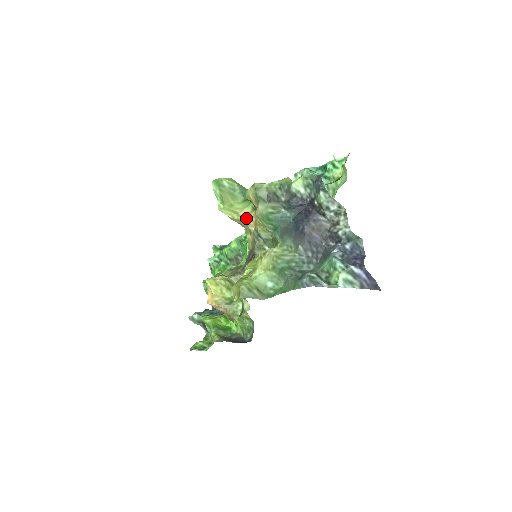
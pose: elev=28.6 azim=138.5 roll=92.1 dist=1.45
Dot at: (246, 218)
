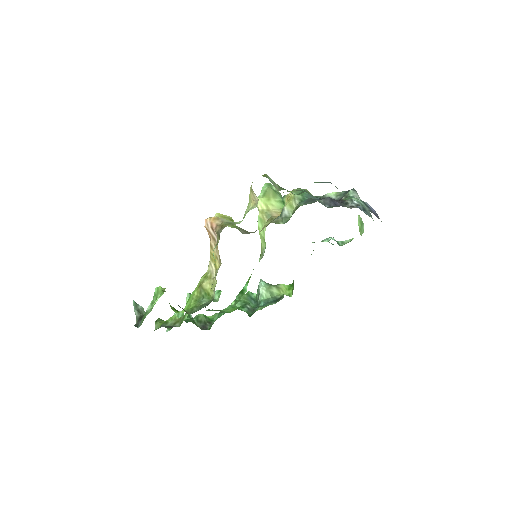
Dot at: (273, 214)
